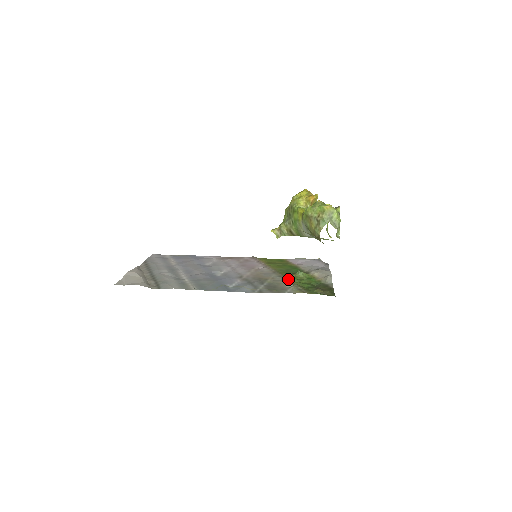
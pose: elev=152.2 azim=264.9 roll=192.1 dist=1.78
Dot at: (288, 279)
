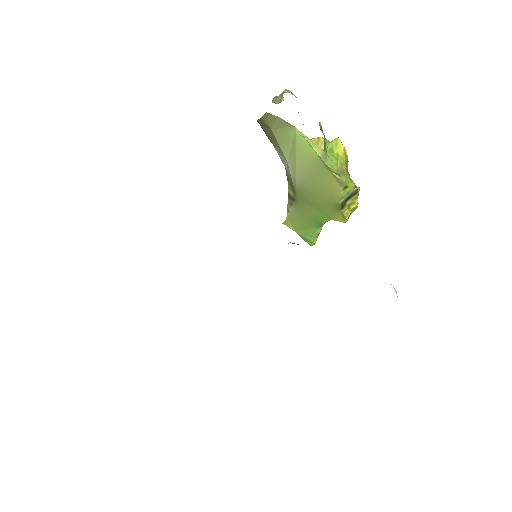
Dot at: occluded
